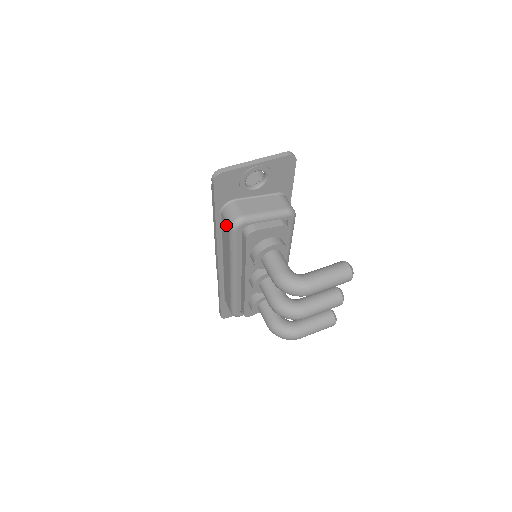
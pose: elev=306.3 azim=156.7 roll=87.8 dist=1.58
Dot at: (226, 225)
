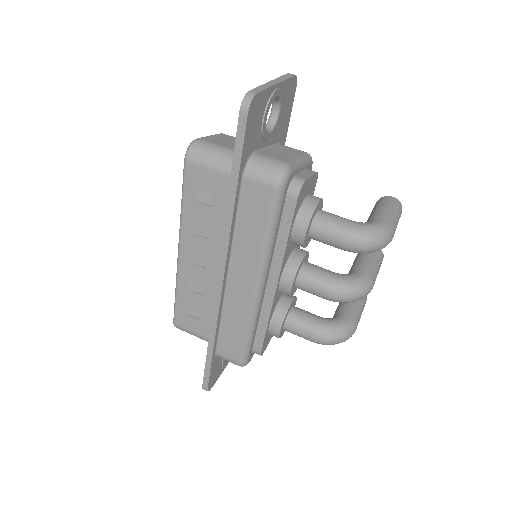
Dot at: (262, 189)
